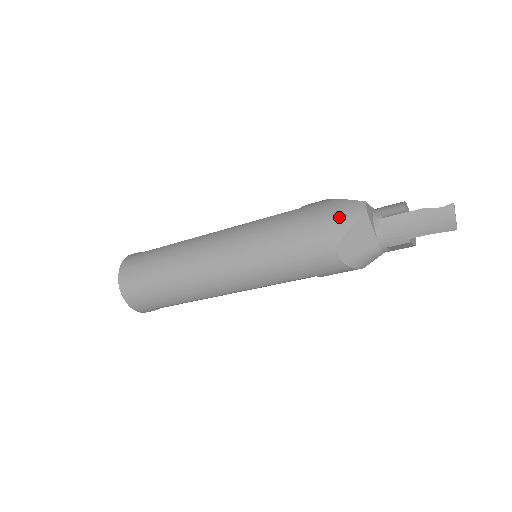
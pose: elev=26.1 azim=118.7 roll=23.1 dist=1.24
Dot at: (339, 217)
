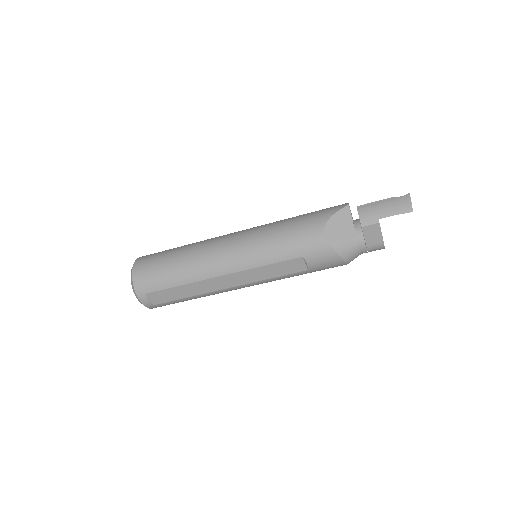
Dot at: (328, 209)
